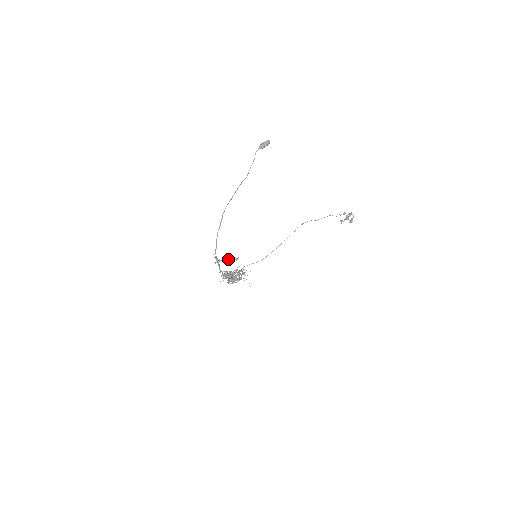
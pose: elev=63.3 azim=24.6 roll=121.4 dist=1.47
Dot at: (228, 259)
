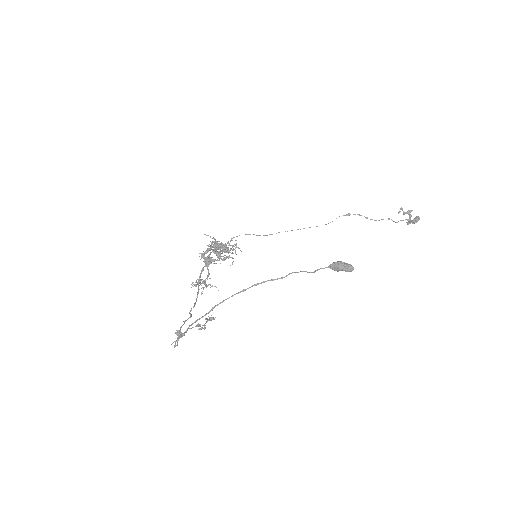
Dot at: (197, 326)
